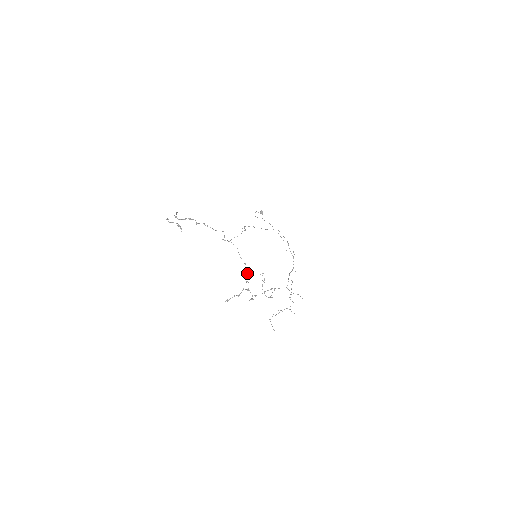
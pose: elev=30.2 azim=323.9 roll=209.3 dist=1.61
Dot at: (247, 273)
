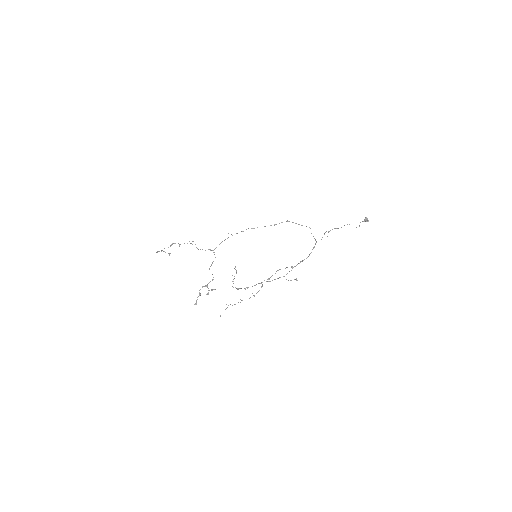
Dot at: occluded
